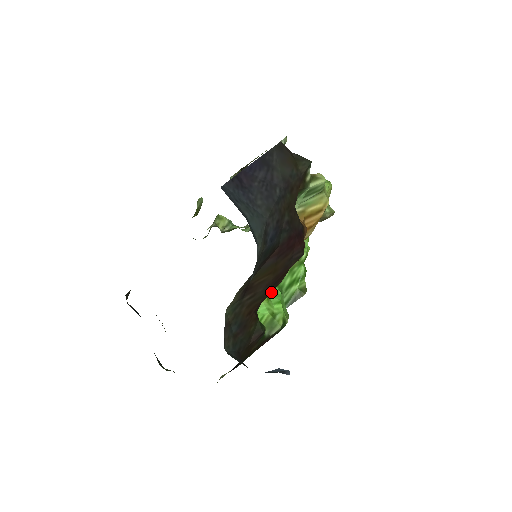
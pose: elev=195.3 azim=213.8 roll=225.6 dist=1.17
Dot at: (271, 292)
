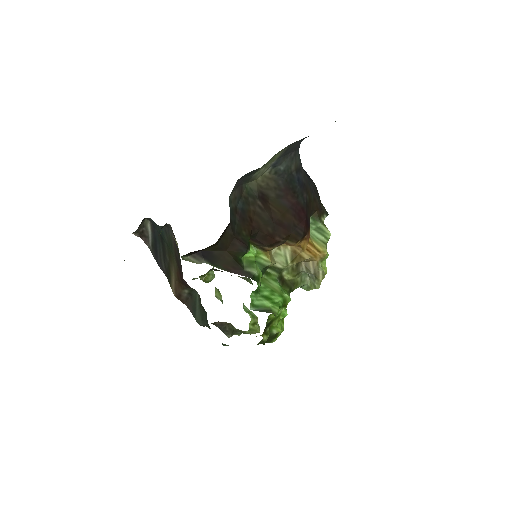
Dot at: (269, 235)
